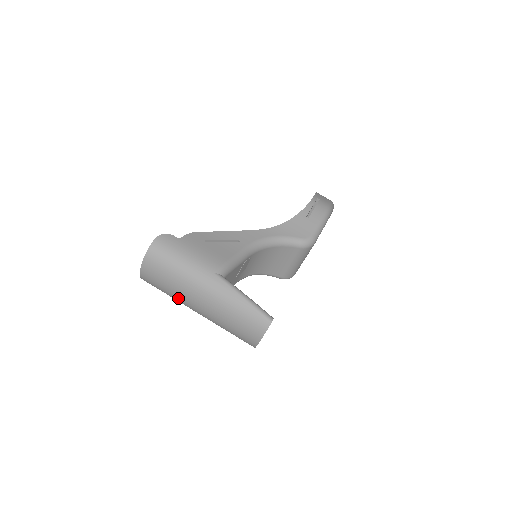
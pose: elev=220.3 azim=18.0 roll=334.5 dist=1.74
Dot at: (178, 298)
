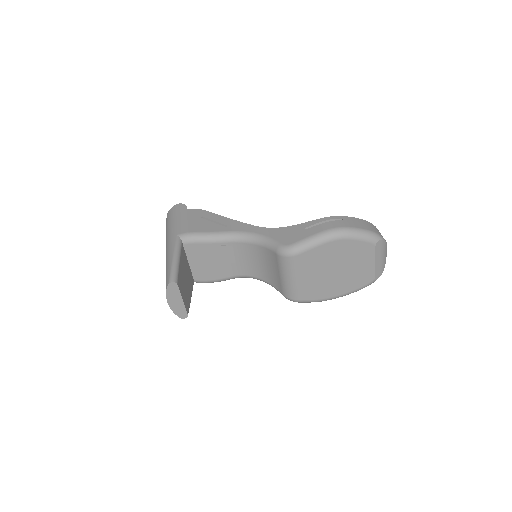
Dot at: occluded
